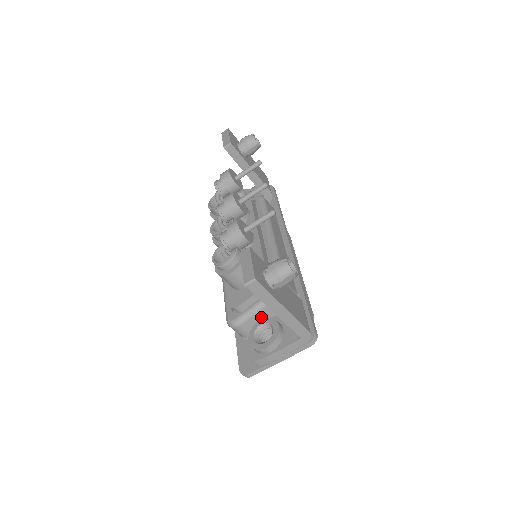
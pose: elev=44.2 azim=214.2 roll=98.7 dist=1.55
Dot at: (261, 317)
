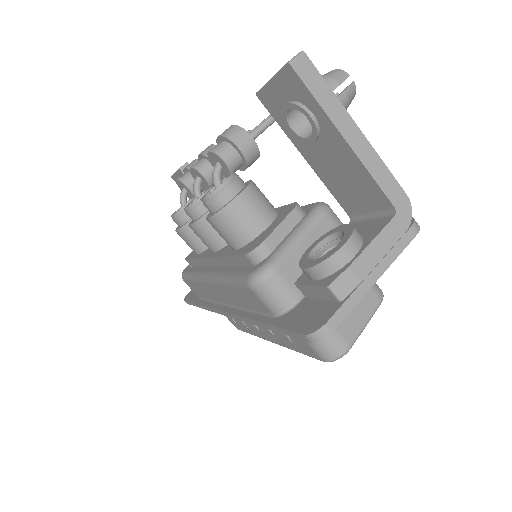
Dot at: occluded
